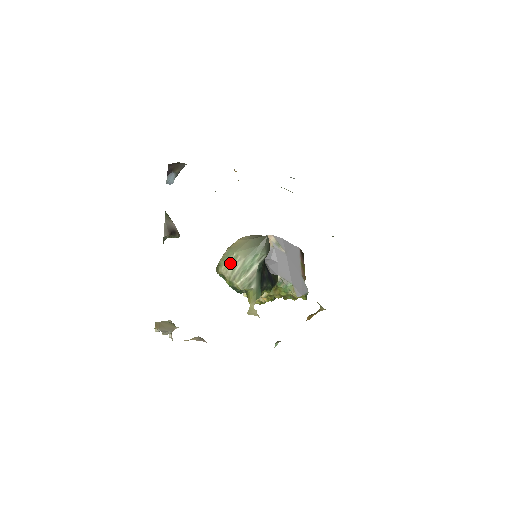
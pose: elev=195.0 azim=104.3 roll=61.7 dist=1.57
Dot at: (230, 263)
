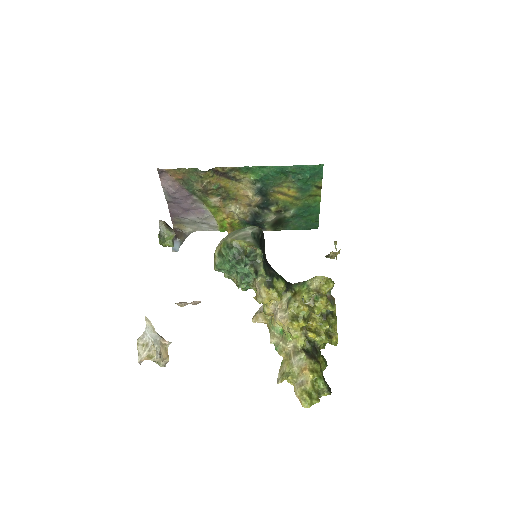
Dot at: occluded
